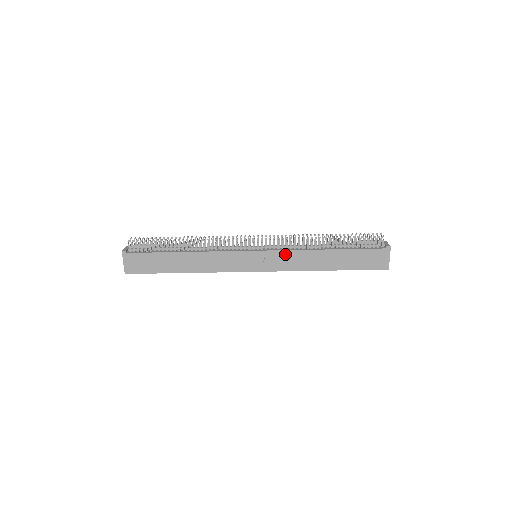
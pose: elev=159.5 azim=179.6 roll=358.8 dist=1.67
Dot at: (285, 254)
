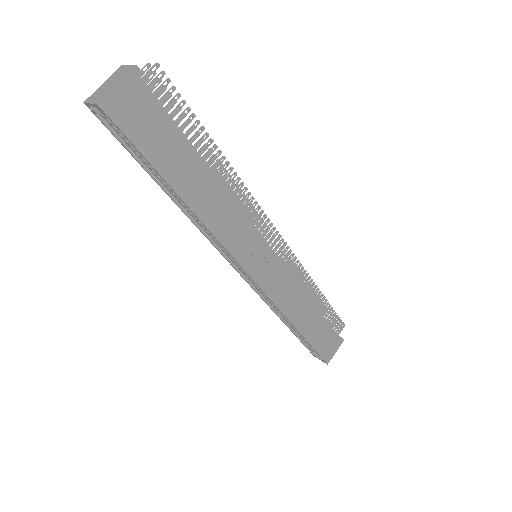
Dot at: (287, 279)
